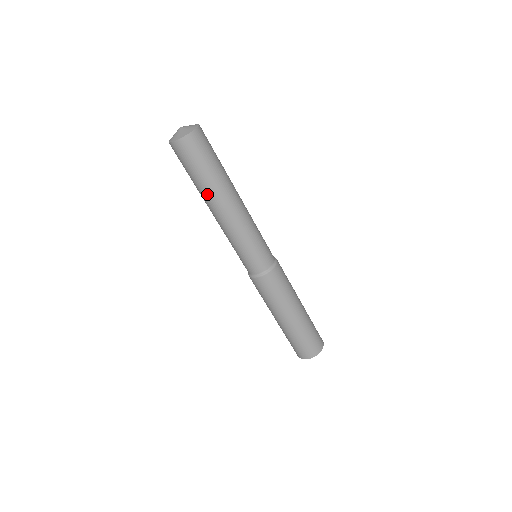
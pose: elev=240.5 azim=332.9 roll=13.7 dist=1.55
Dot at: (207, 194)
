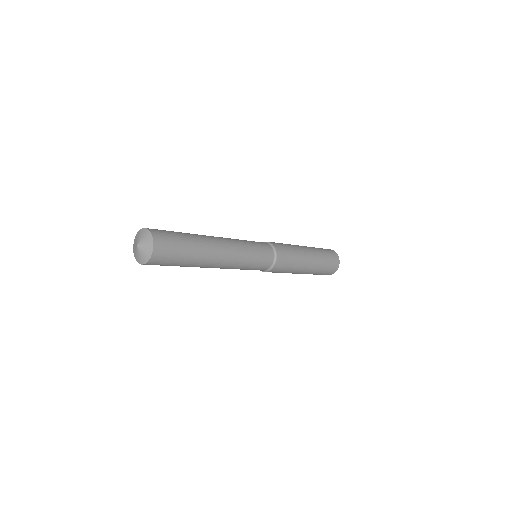
Dot at: occluded
